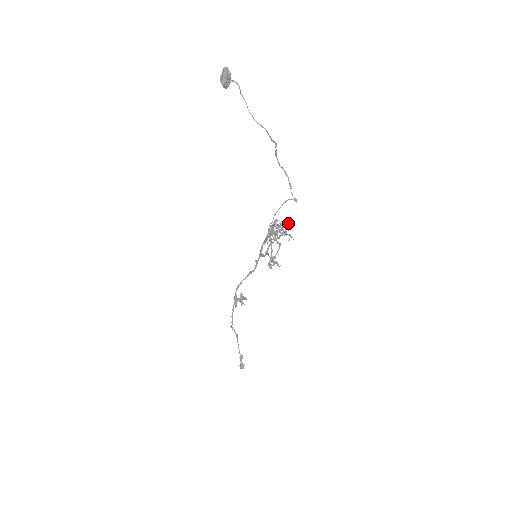
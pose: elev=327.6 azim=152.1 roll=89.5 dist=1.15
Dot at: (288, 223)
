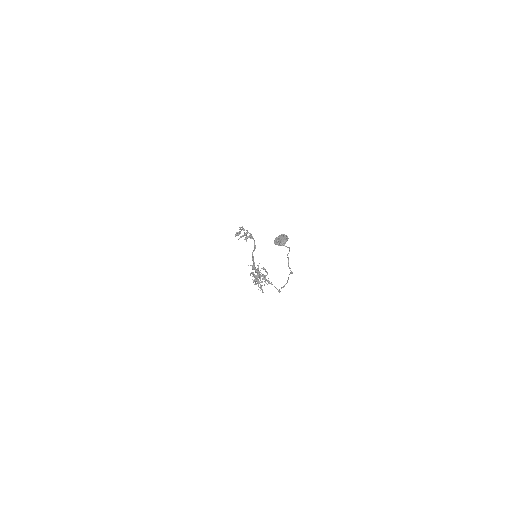
Dot at: (272, 284)
